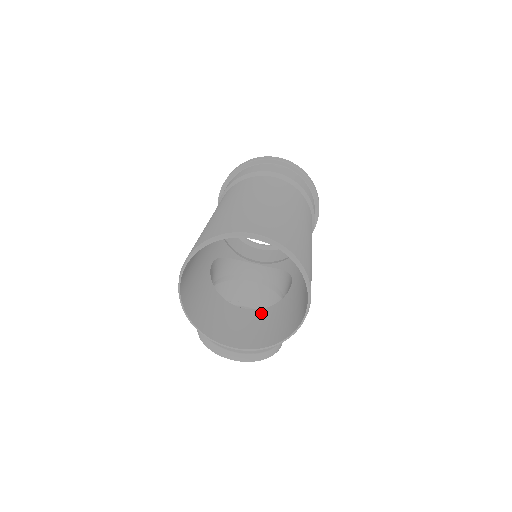
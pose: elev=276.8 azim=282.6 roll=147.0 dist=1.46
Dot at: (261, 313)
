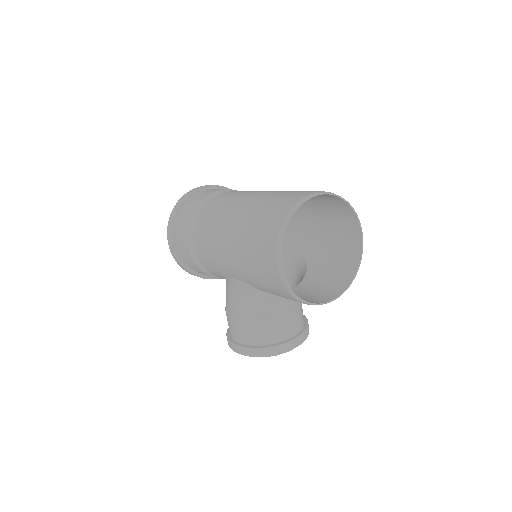
Dot at: (307, 281)
